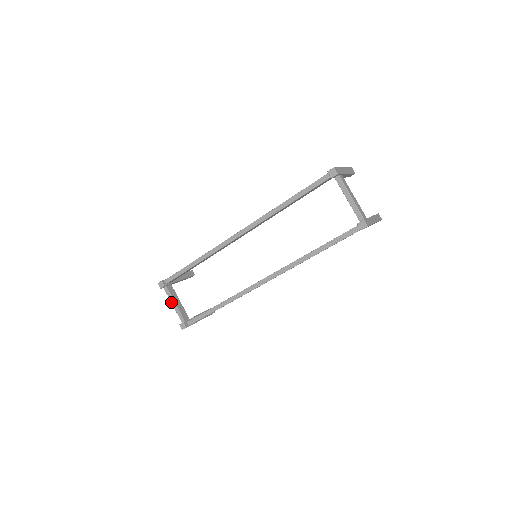
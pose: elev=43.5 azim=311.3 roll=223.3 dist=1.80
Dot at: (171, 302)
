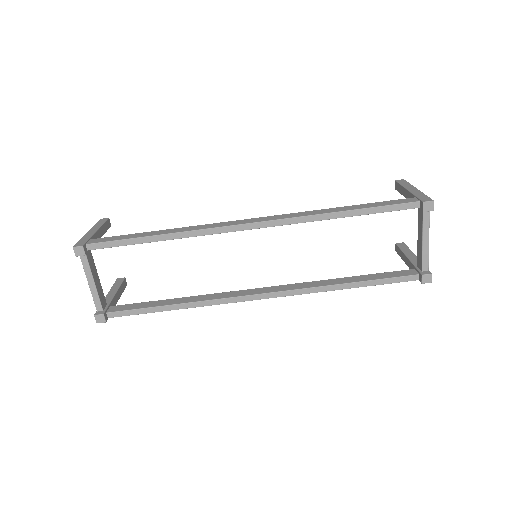
Dot at: (87, 278)
